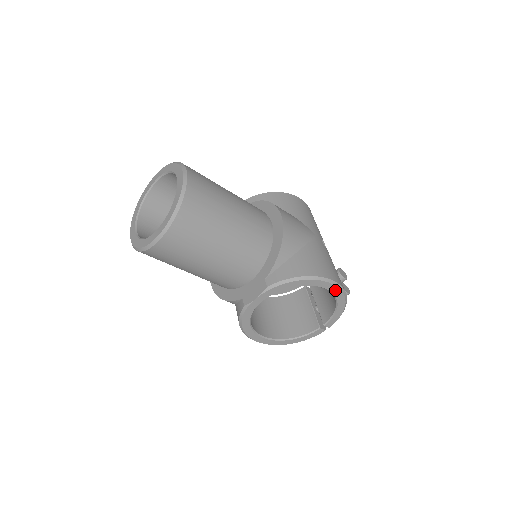
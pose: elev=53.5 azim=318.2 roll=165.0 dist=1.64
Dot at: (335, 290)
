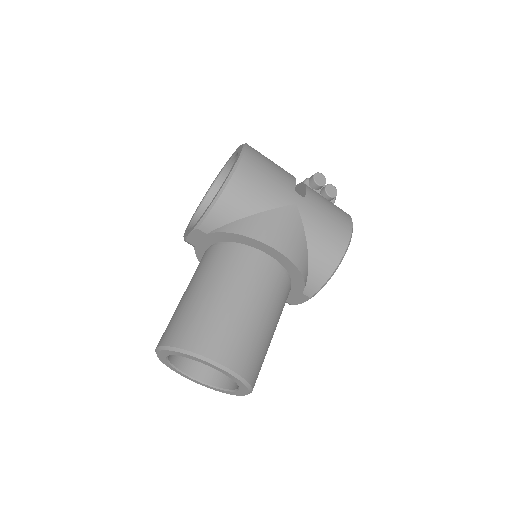
Dot at: occluded
